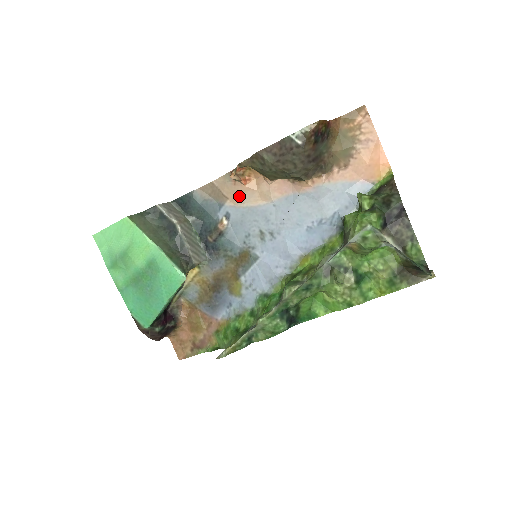
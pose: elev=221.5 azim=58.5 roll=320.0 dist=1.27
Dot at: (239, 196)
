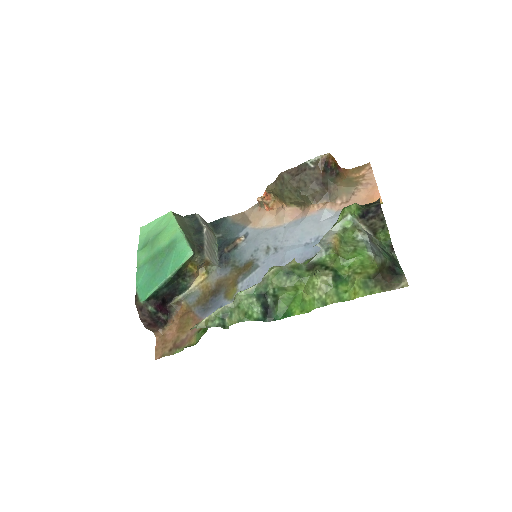
Dot at: (260, 220)
